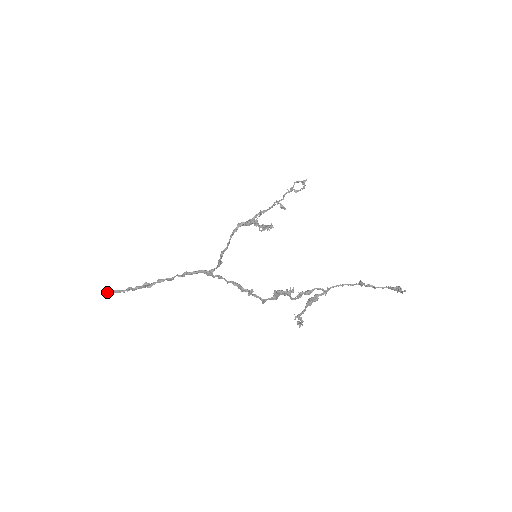
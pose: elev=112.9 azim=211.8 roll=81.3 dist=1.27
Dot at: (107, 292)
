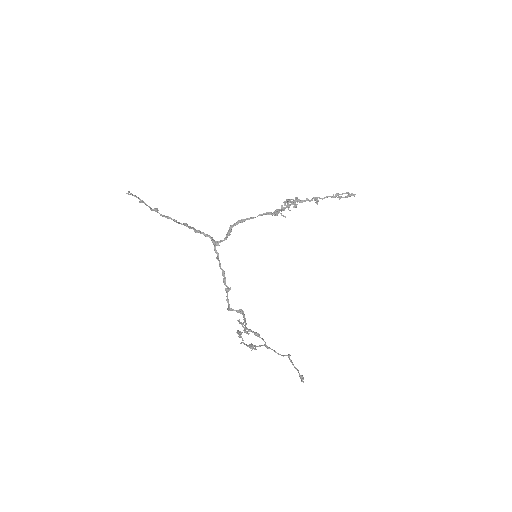
Dot at: occluded
